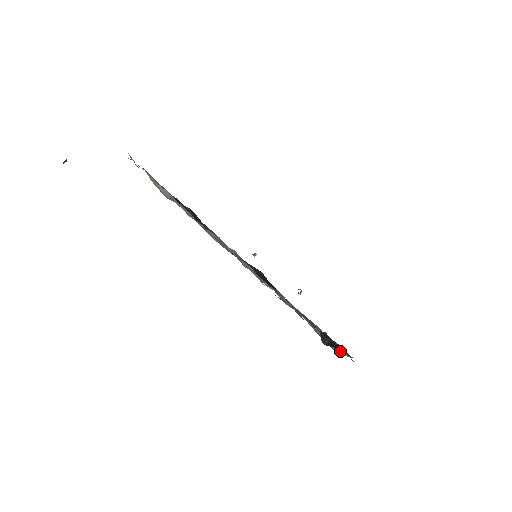
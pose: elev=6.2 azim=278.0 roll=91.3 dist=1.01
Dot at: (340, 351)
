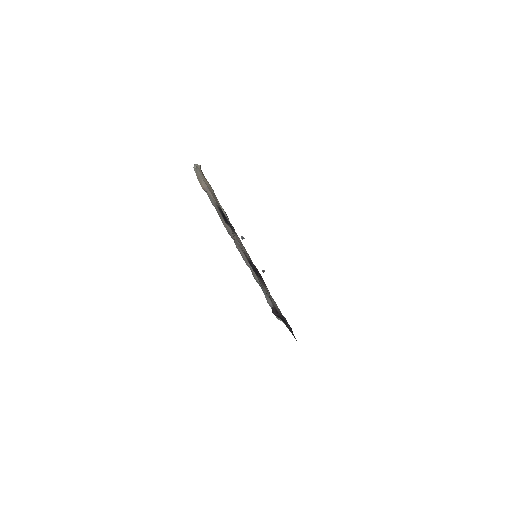
Dot at: (279, 318)
